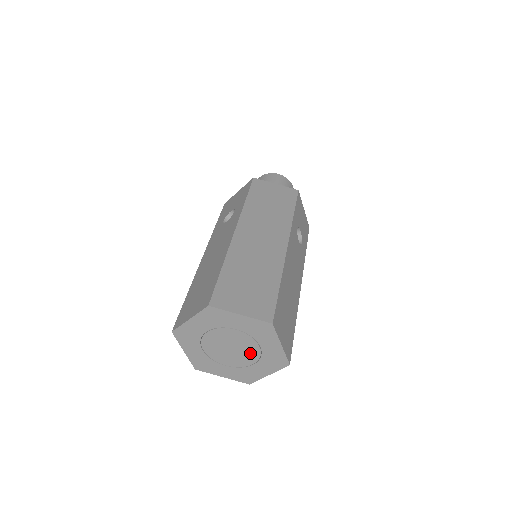
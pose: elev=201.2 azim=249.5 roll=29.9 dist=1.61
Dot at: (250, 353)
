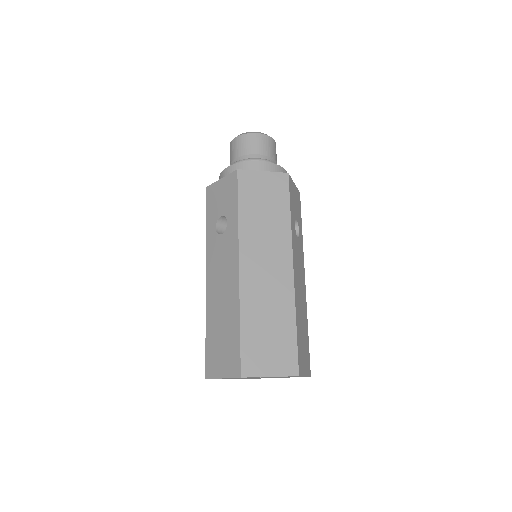
Dot at: (276, 377)
